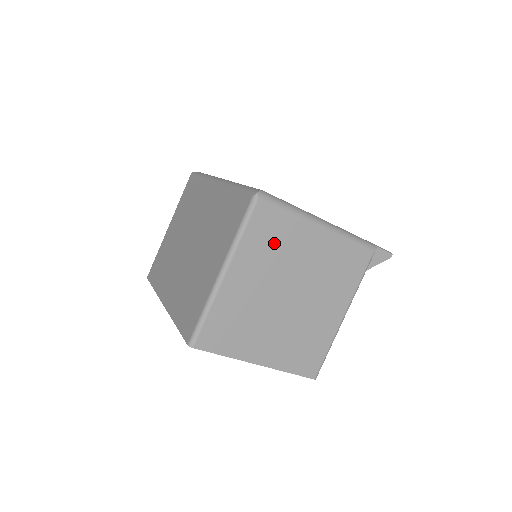
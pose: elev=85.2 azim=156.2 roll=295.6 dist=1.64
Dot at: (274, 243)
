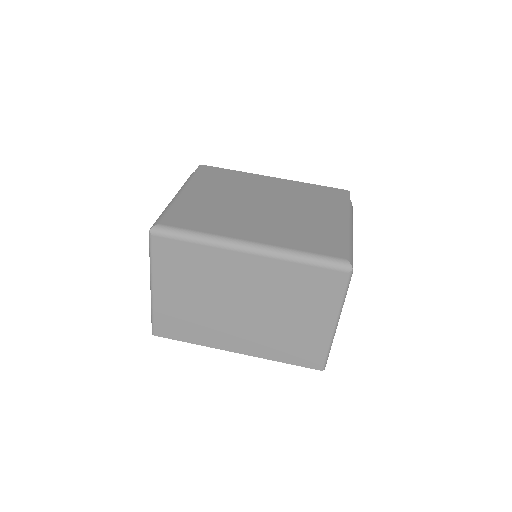
Dot at: occluded
